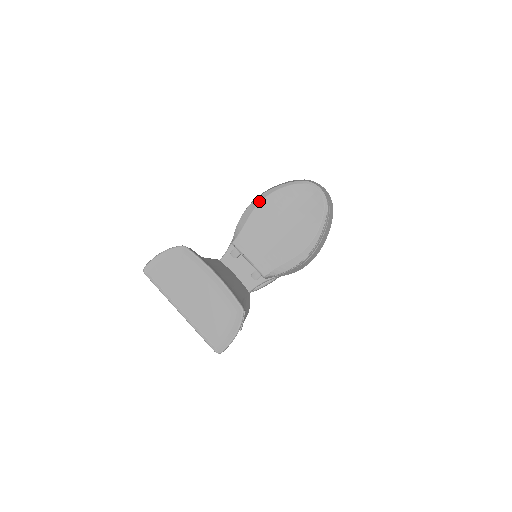
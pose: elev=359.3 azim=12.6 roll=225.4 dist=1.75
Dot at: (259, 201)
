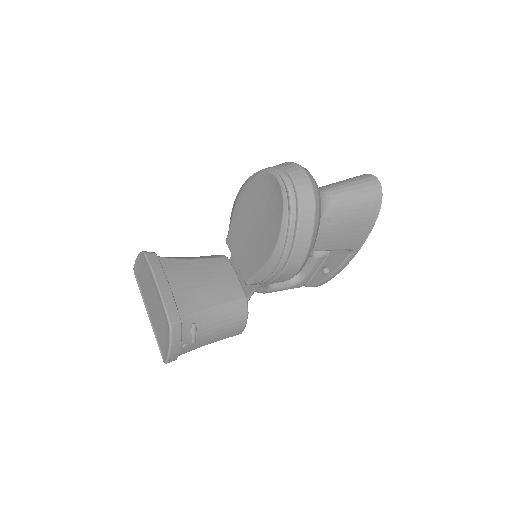
Dot at: (238, 195)
